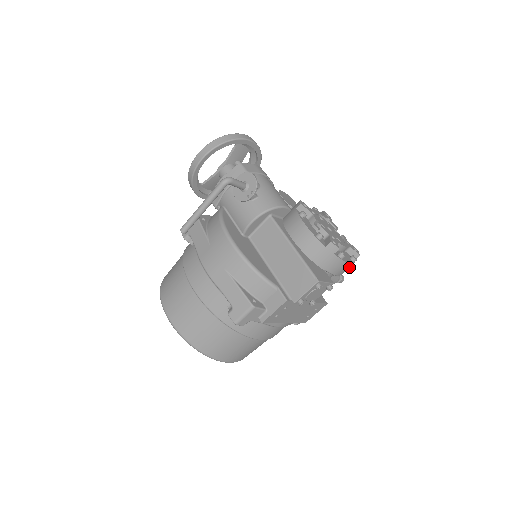
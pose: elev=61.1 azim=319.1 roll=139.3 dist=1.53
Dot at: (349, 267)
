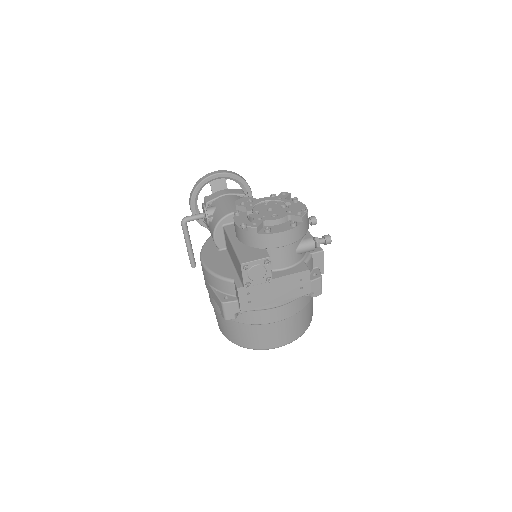
Dot at: (291, 233)
